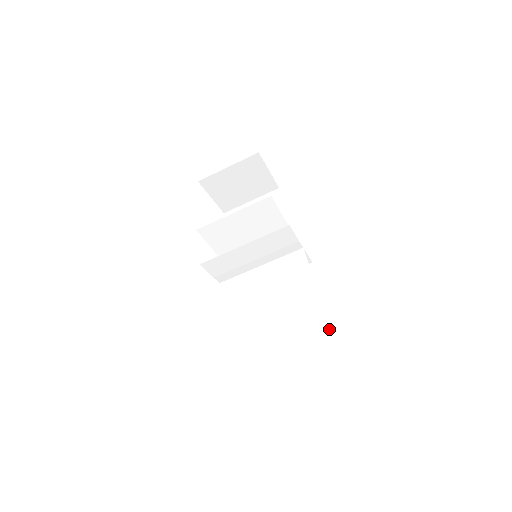
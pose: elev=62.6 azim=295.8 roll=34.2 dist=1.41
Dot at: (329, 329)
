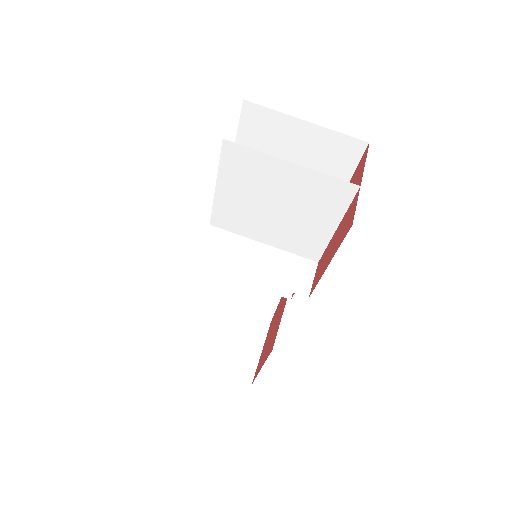
Dot at: (357, 186)
